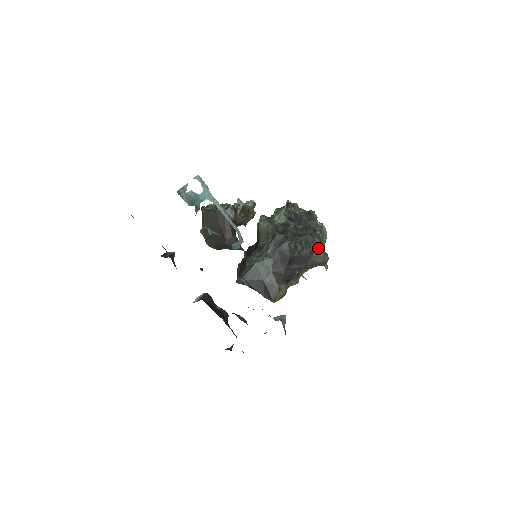
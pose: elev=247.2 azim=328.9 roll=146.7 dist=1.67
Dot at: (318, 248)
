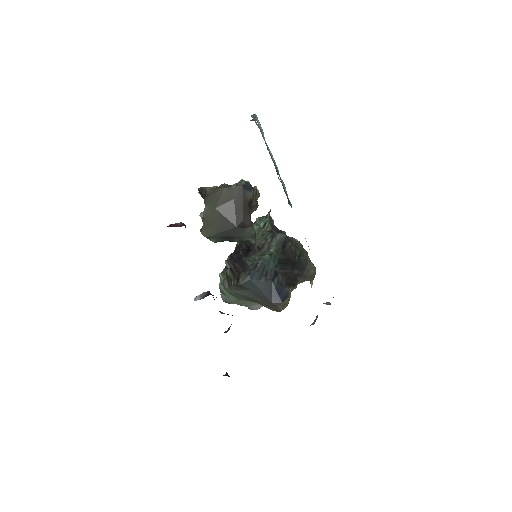
Dot at: (309, 258)
